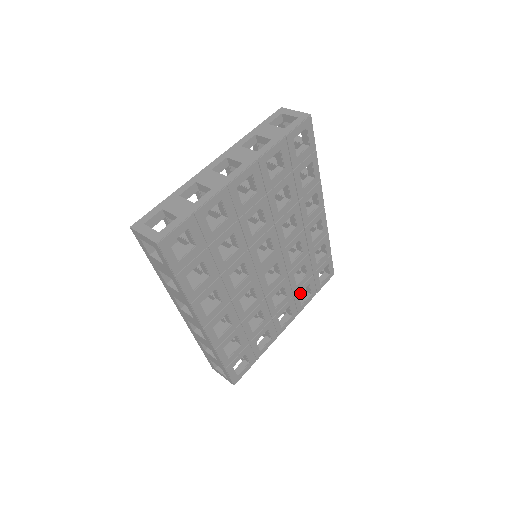
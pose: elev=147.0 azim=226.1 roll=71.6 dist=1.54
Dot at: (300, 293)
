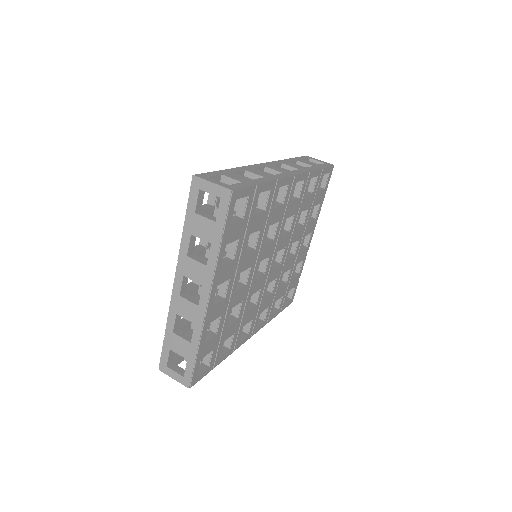
Dot at: (309, 220)
